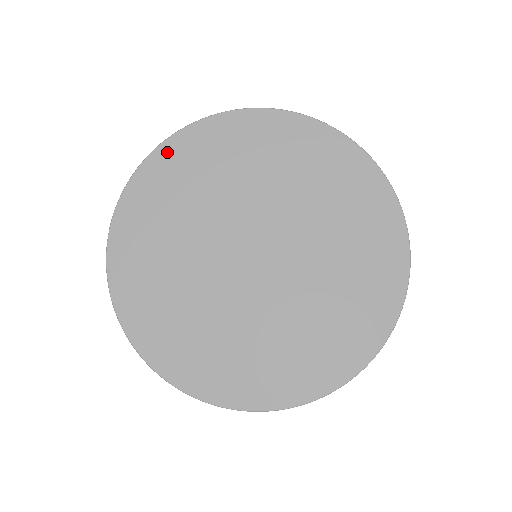
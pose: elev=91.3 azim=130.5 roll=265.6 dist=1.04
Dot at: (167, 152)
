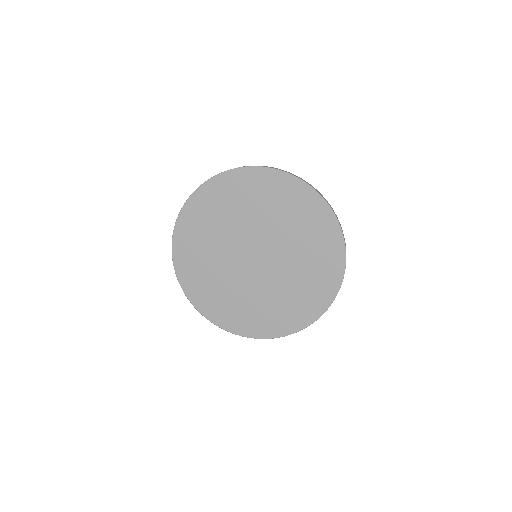
Dot at: (186, 215)
